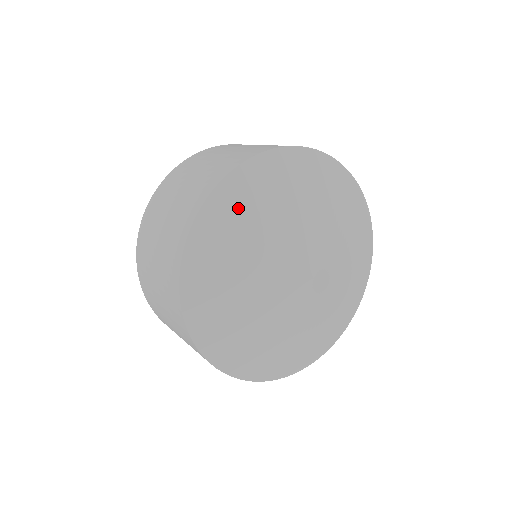
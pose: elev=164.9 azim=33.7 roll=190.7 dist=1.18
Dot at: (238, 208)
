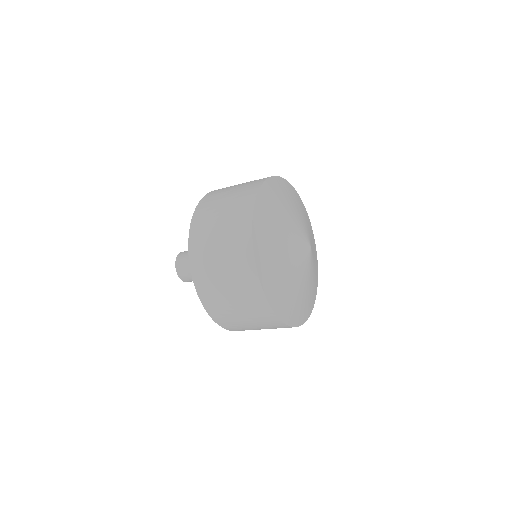
Dot at: (289, 192)
